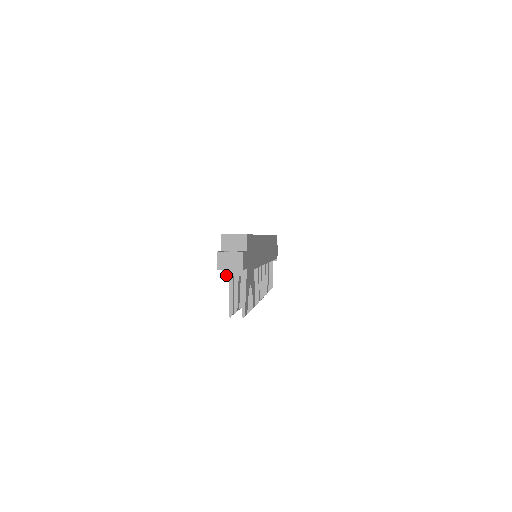
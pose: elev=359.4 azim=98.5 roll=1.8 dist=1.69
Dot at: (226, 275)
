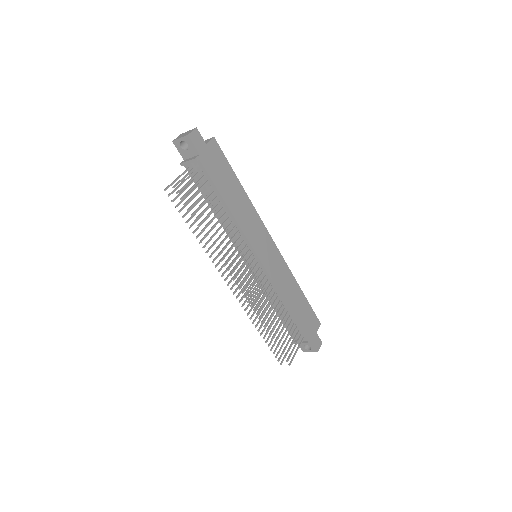
Dot at: (183, 162)
